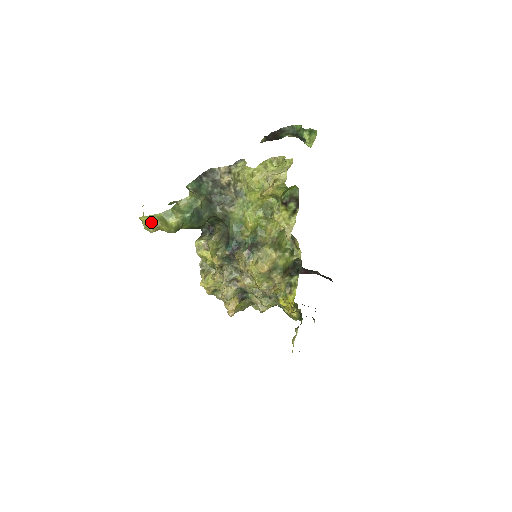
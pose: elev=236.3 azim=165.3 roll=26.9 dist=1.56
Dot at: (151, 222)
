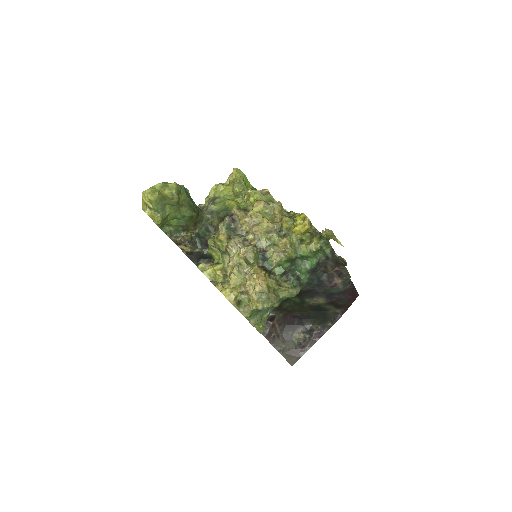
Dot at: (154, 192)
